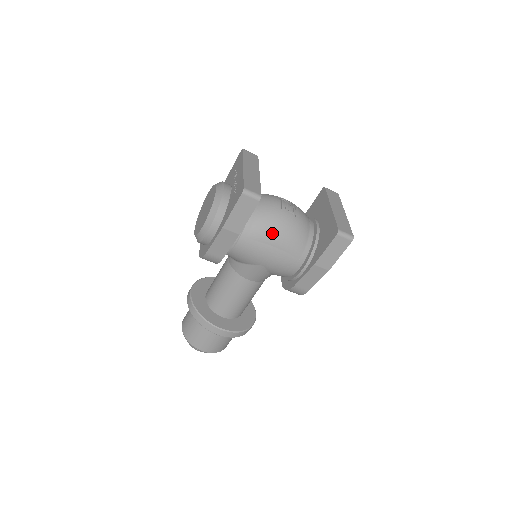
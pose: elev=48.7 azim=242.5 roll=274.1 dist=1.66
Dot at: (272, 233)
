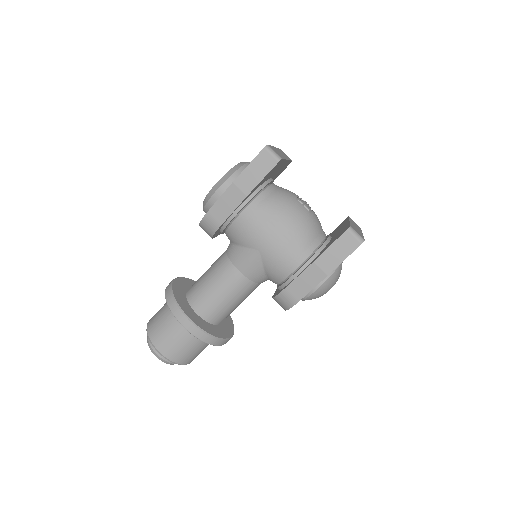
Dot at: (280, 214)
